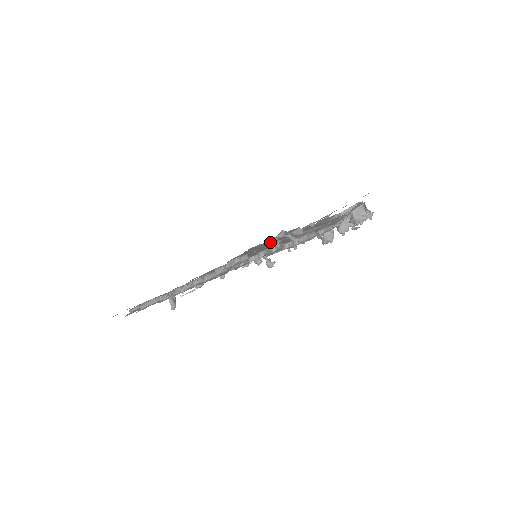
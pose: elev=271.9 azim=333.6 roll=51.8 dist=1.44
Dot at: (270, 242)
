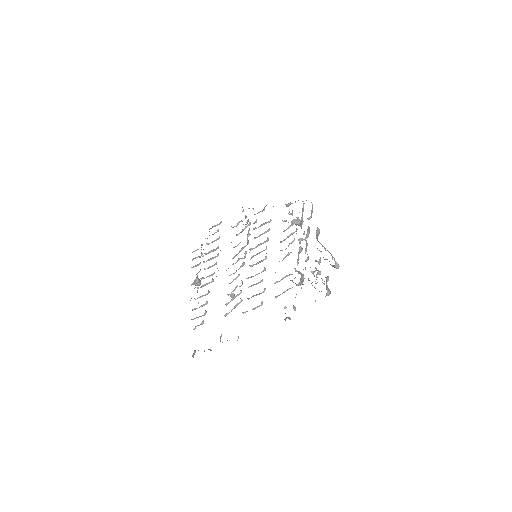
Dot at: occluded
